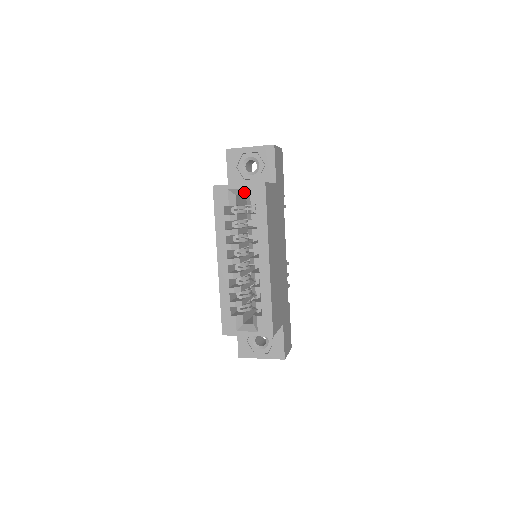
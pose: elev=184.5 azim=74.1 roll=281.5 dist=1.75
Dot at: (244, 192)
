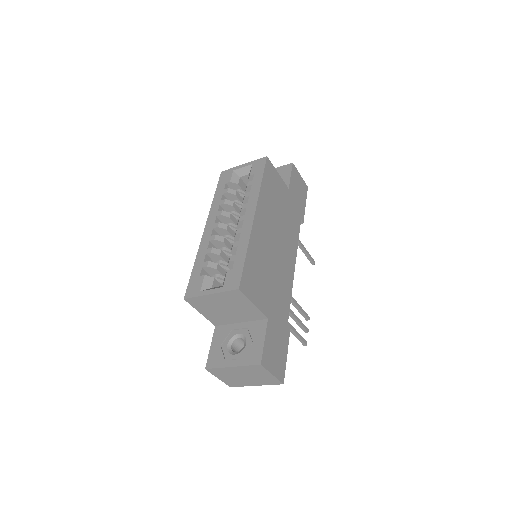
Dot at: (247, 171)
